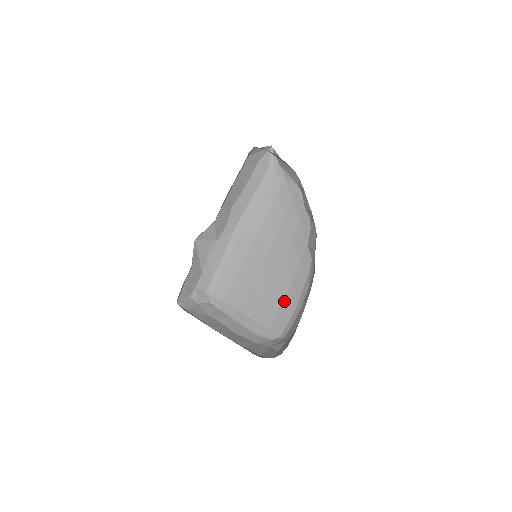
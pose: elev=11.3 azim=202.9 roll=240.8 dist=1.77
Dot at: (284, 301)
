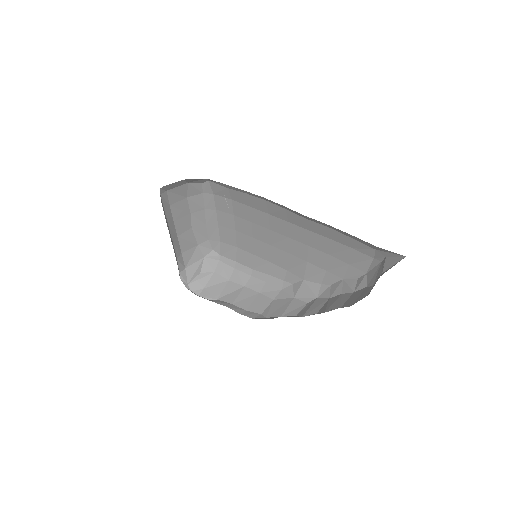
Dot at: (249, 254)
